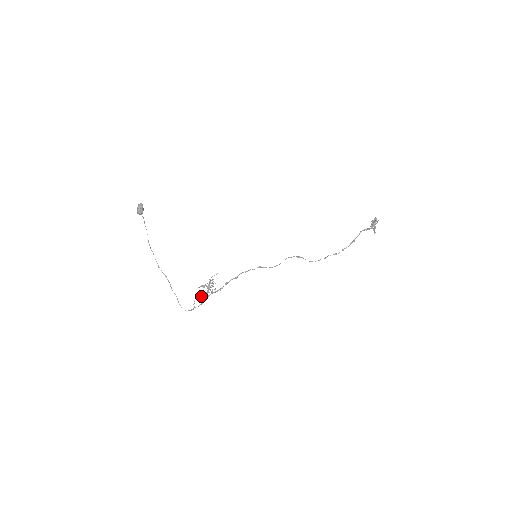
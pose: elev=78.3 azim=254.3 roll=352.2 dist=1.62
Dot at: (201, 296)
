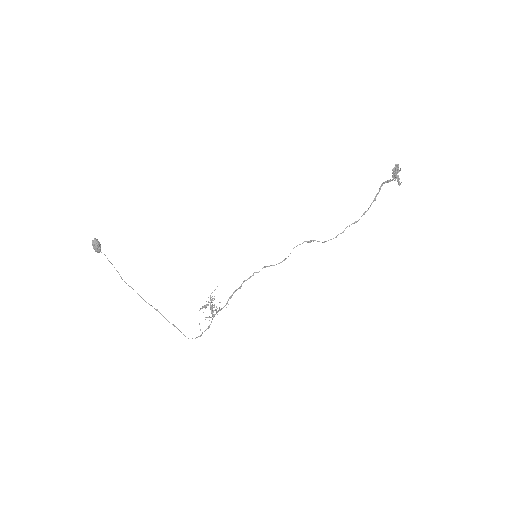
Dot at: (206, 317)
